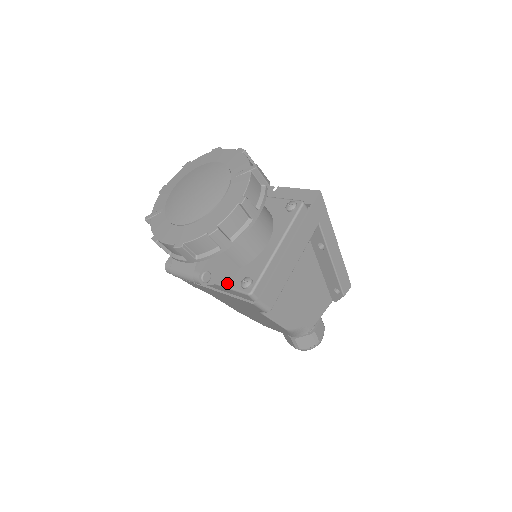
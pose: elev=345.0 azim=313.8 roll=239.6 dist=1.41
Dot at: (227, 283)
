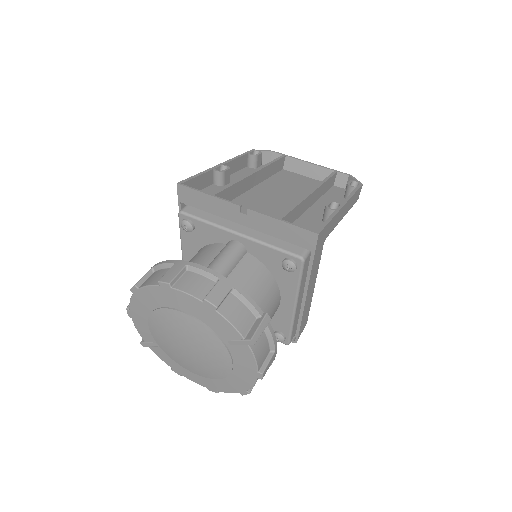
Dot at: occluded
